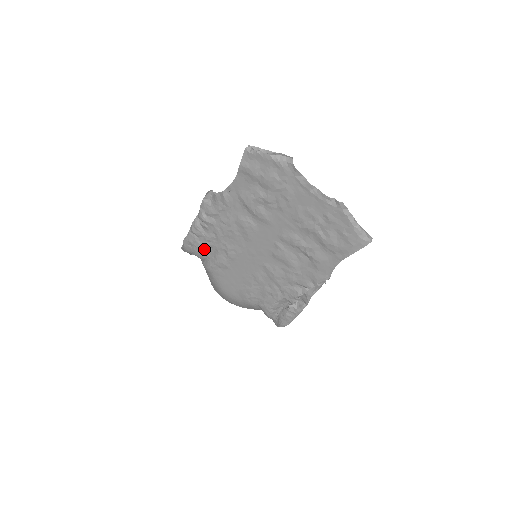
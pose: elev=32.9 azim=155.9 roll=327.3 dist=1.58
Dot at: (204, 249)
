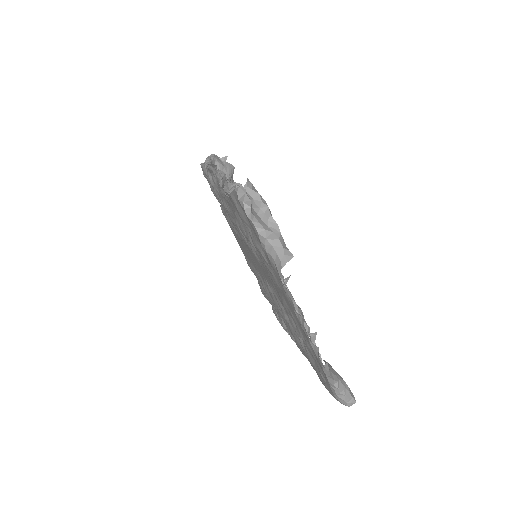
Dot at: (214, 194)
